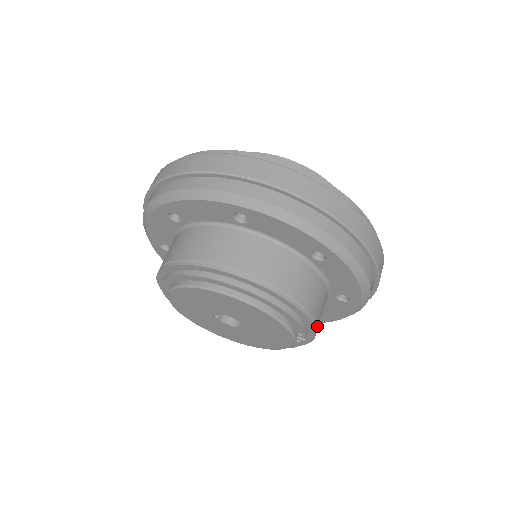
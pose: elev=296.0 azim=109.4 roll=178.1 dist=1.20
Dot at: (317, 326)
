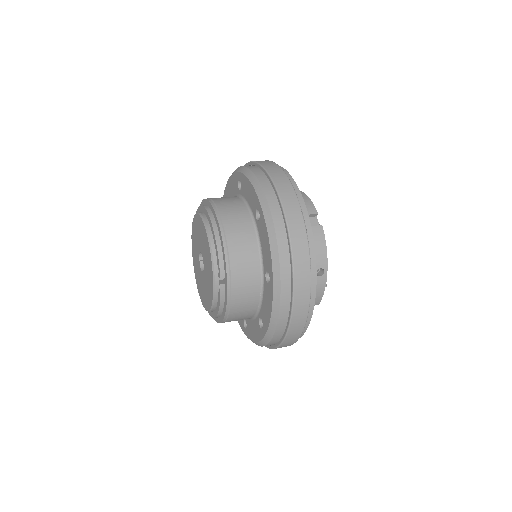
Dot at: (231, 271)
